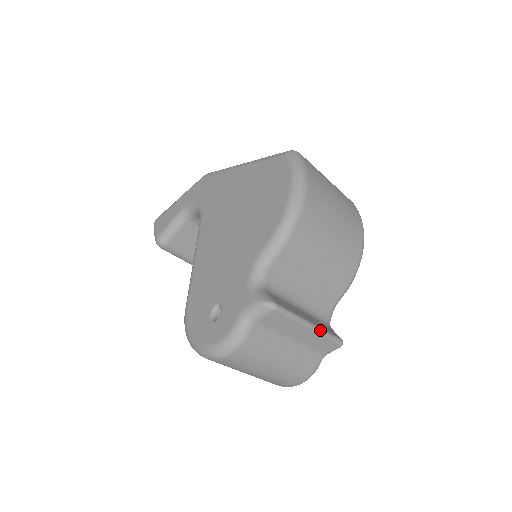
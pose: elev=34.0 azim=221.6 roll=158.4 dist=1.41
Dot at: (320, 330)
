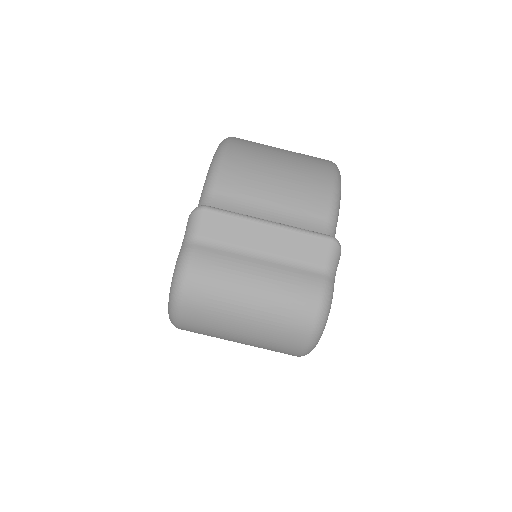
Dot at: (285, 226)
